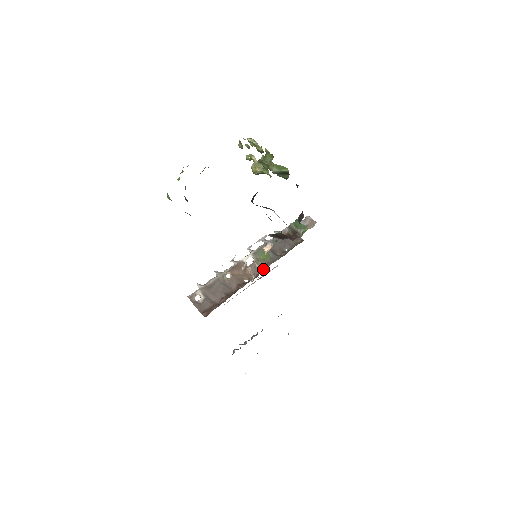
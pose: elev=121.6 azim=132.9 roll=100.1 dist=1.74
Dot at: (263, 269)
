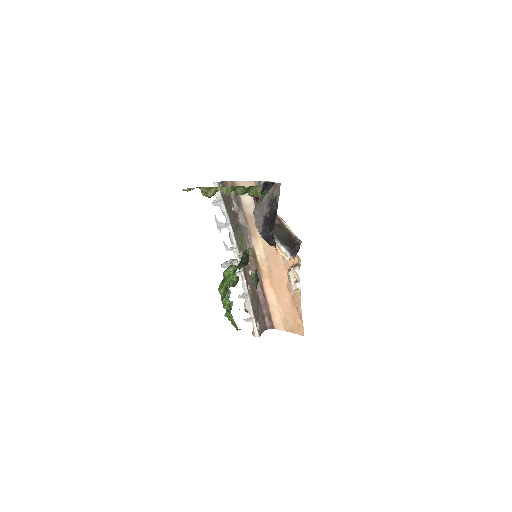
Dot at: (250, 251)
